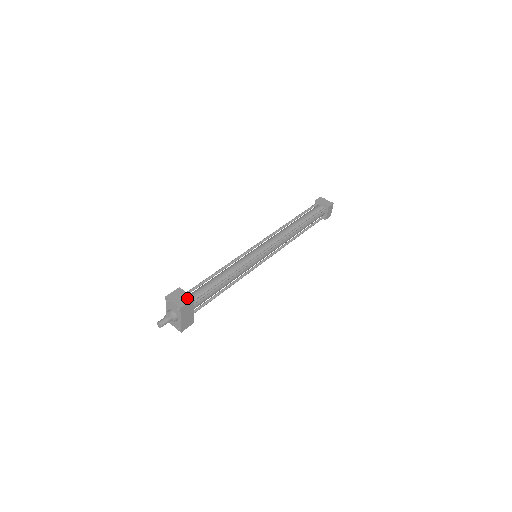
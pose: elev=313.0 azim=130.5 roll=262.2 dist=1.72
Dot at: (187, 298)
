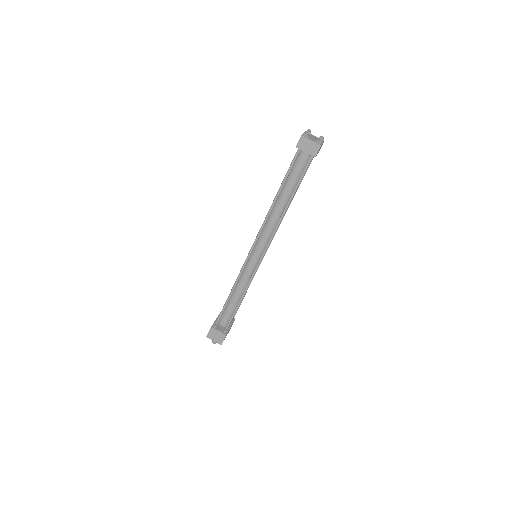
Dot at: (221, 336)
